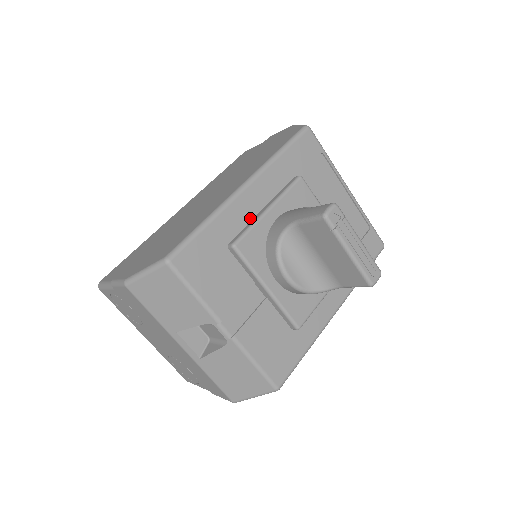
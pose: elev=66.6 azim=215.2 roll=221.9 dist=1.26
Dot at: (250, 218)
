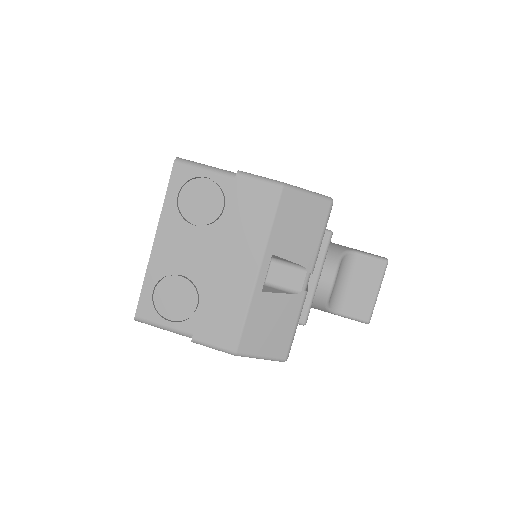
Dot at: occluded
